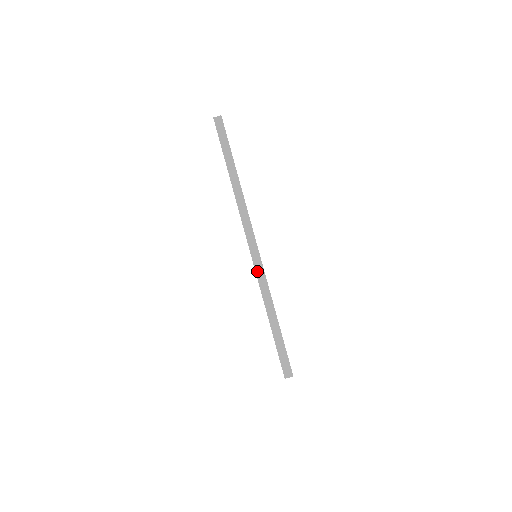
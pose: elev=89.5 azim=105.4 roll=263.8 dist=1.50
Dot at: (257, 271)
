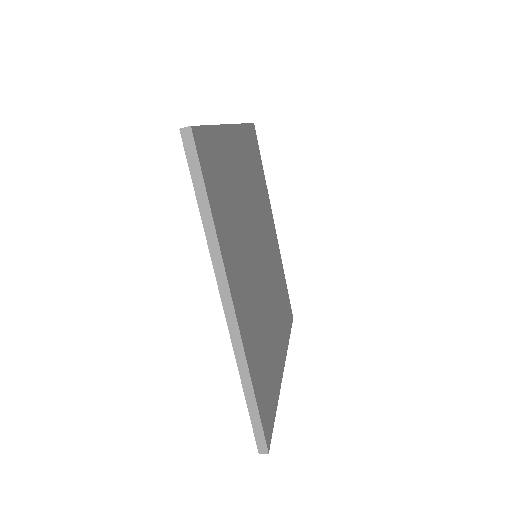
Dot at: occluded
